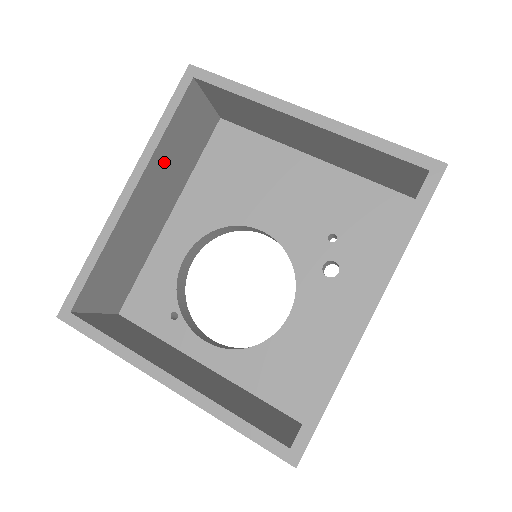
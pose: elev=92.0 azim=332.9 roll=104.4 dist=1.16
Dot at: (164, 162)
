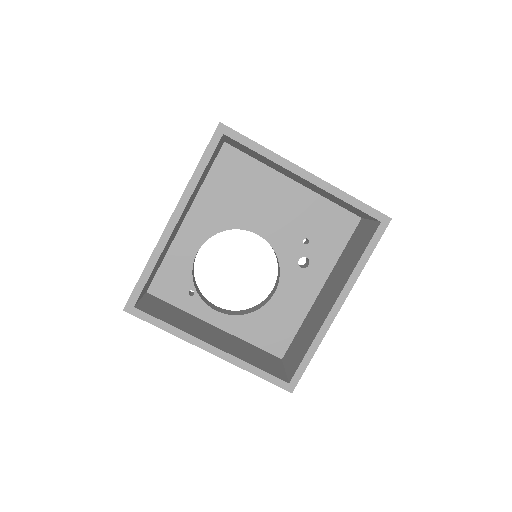
Dot at: (194, 192)
